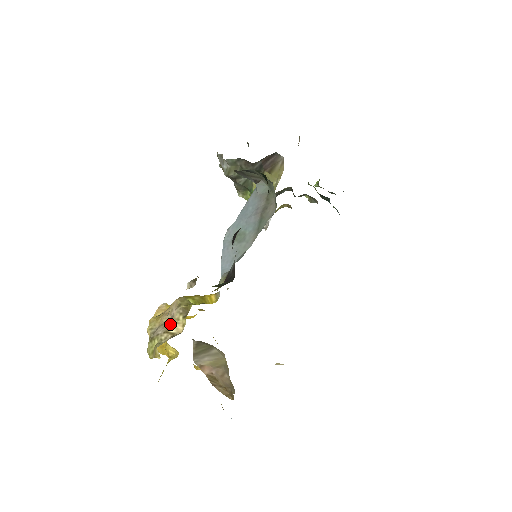
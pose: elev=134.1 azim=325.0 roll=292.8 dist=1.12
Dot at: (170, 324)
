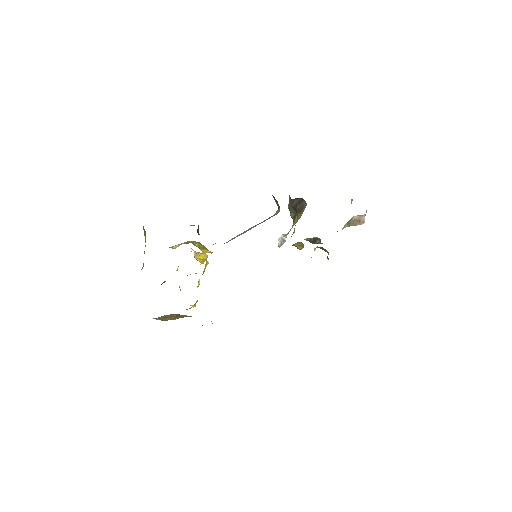
Dot at: (177, 245)
